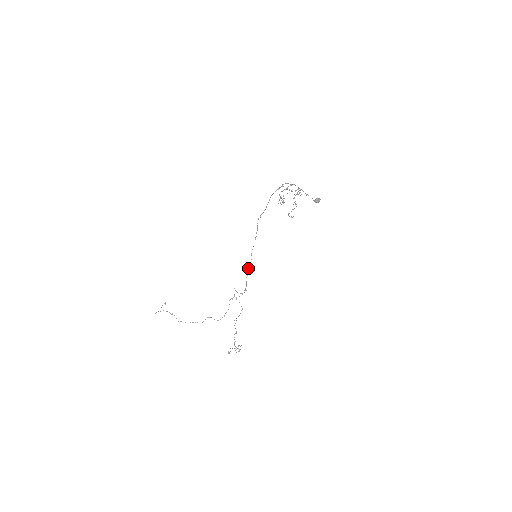
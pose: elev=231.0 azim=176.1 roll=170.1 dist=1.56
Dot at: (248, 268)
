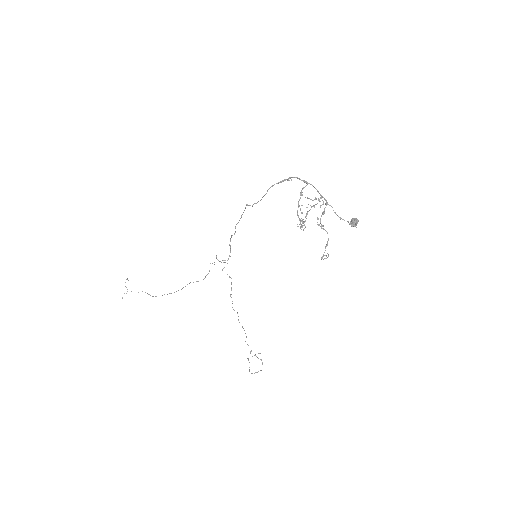
Dot at: (231, 237)
